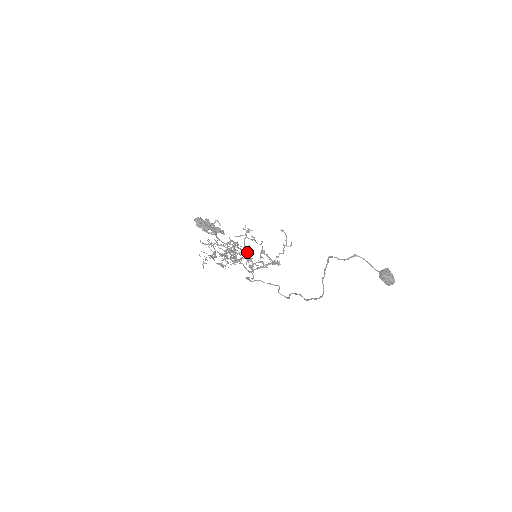
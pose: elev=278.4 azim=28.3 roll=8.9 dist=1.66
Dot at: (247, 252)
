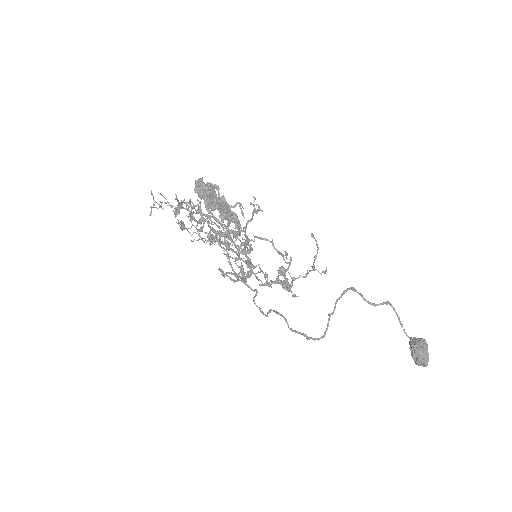
Dot at: occluded
